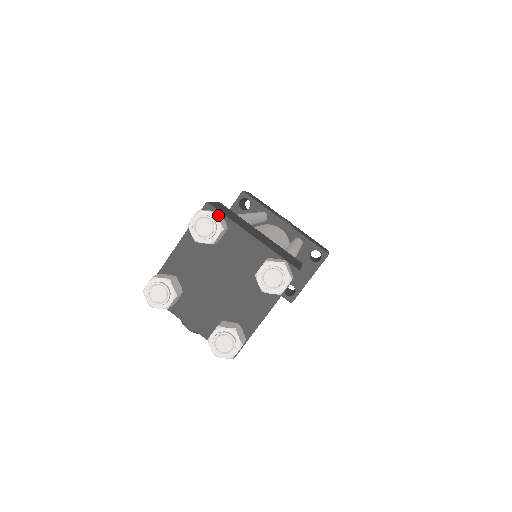
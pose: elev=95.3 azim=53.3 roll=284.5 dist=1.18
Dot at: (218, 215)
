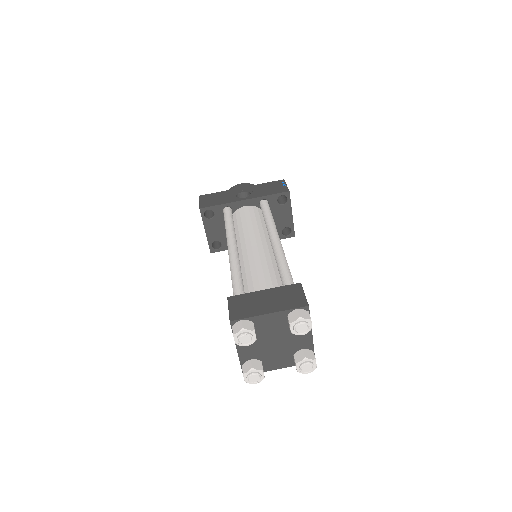
Dot at: (245, 327)
